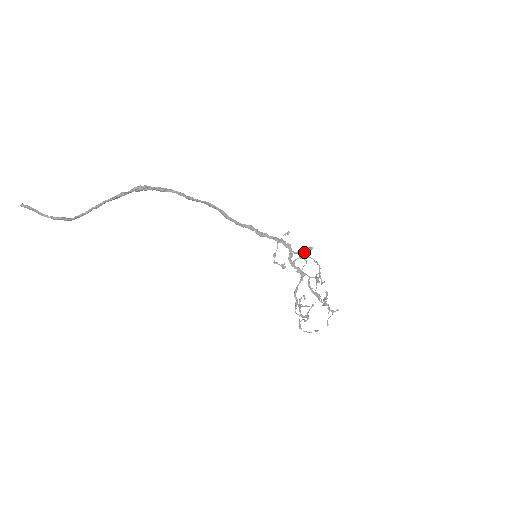
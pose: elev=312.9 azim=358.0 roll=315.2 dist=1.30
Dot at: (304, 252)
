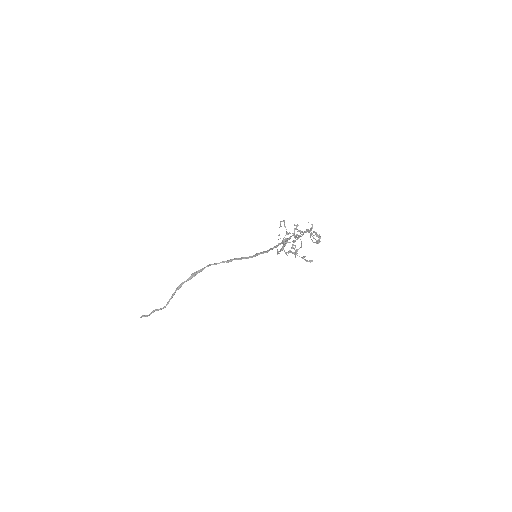
Dot at: occluded
